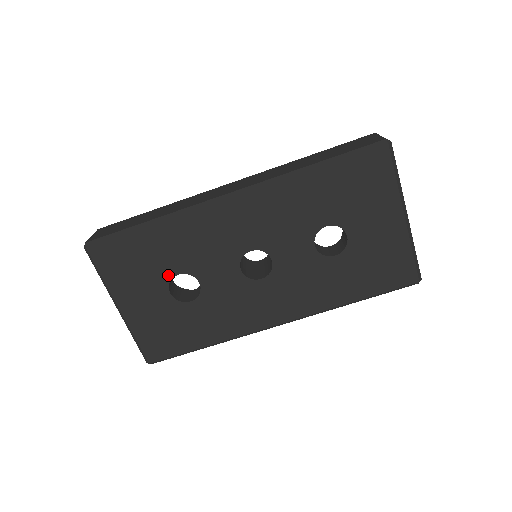
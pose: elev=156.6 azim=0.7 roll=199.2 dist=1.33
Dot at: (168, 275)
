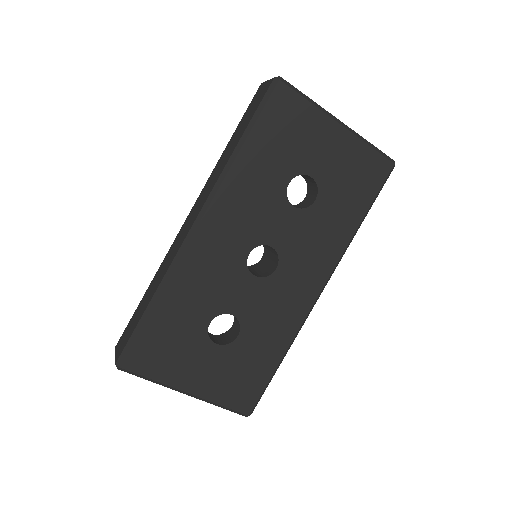
Dot at: (202, 331)
